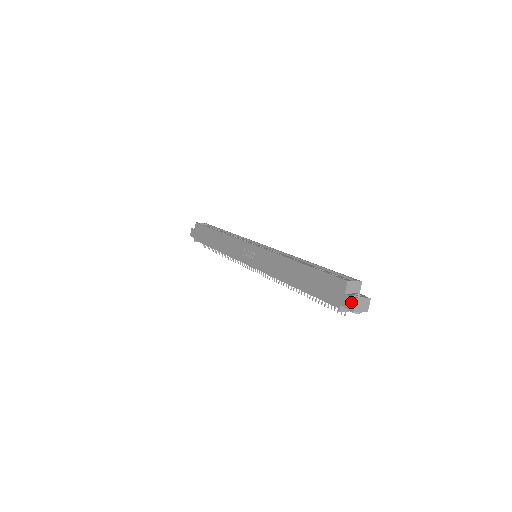
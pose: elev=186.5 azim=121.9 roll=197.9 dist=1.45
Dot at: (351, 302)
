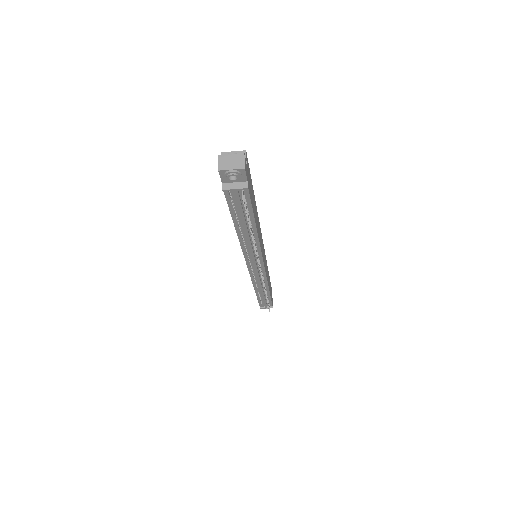
Dot at: (218, 165)
